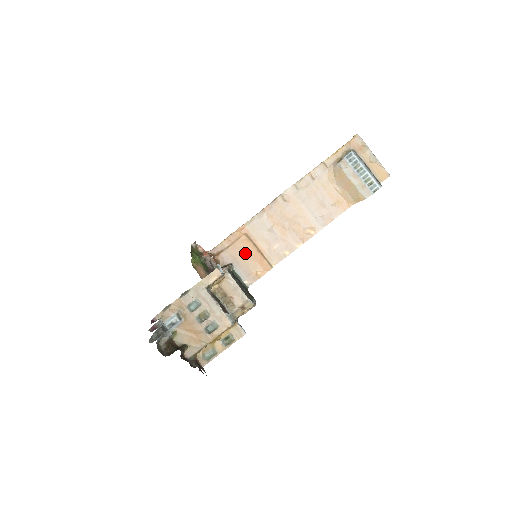
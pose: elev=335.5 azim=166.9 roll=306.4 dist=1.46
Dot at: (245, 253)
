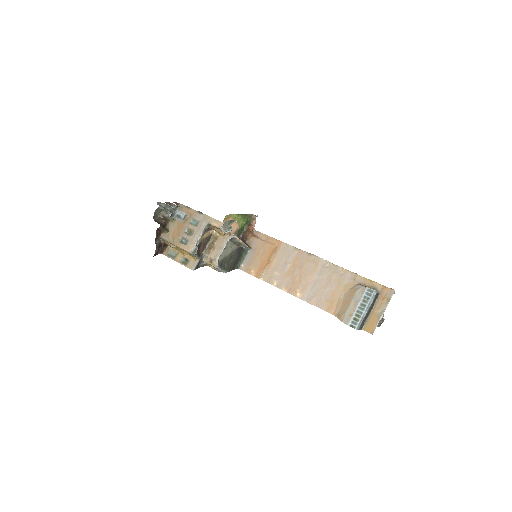
Dot at: (263, 254)
